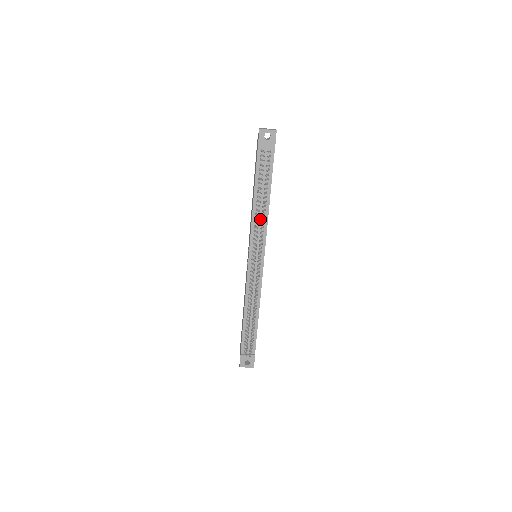
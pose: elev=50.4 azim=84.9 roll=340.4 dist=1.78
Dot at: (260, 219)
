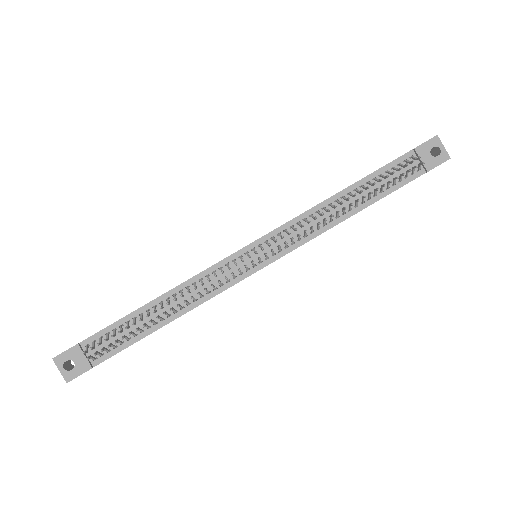
Dot at: (320, 219)
